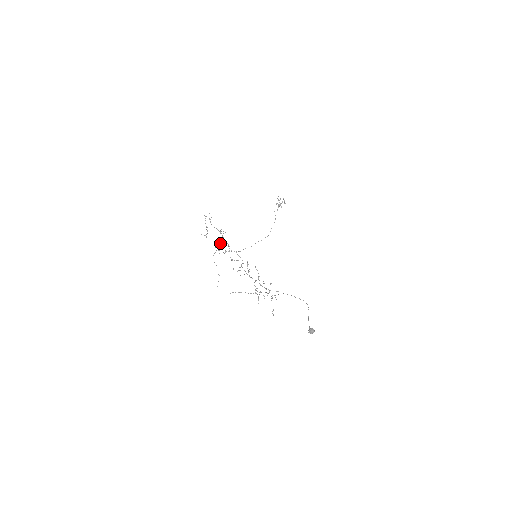
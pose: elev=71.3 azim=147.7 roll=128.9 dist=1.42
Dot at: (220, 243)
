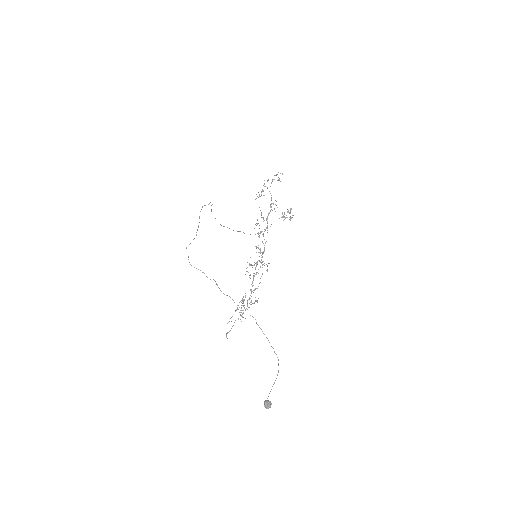
Dot at: (263, 217)
